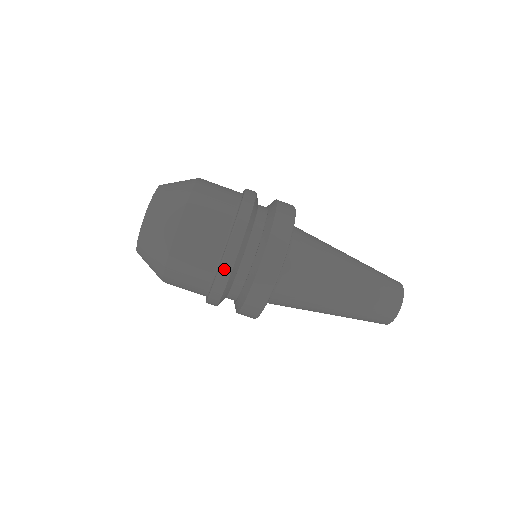
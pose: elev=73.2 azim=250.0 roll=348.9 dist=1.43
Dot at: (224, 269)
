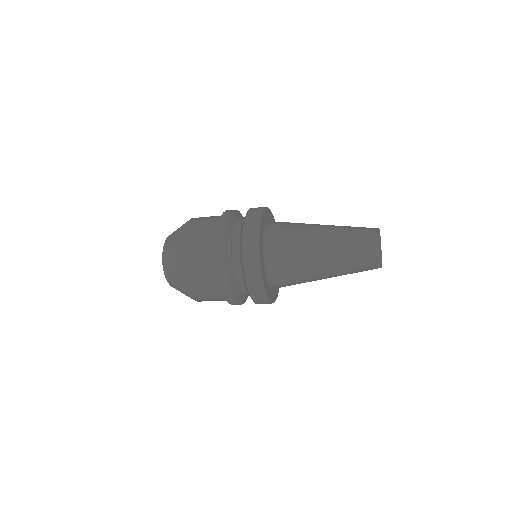
Dot at: (231, 303)
